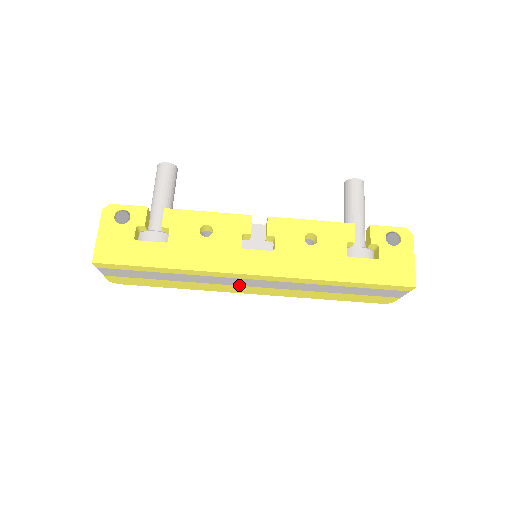
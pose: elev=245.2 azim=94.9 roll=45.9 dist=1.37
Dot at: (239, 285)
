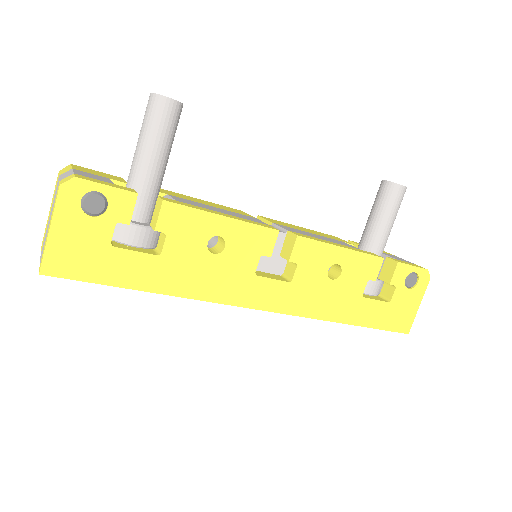
Dot at: occluded
